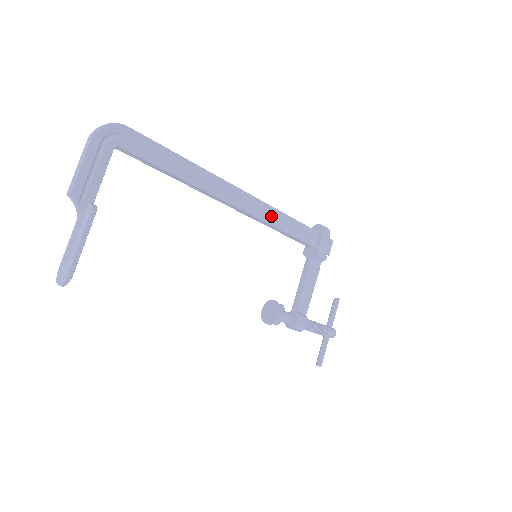
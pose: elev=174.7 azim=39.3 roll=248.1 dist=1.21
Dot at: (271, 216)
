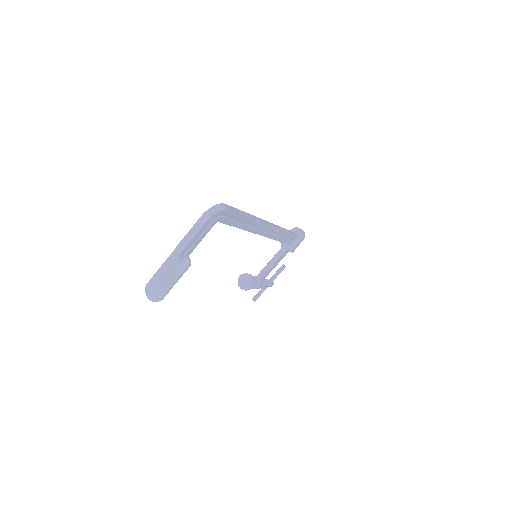
Dot at: (278, 234)
